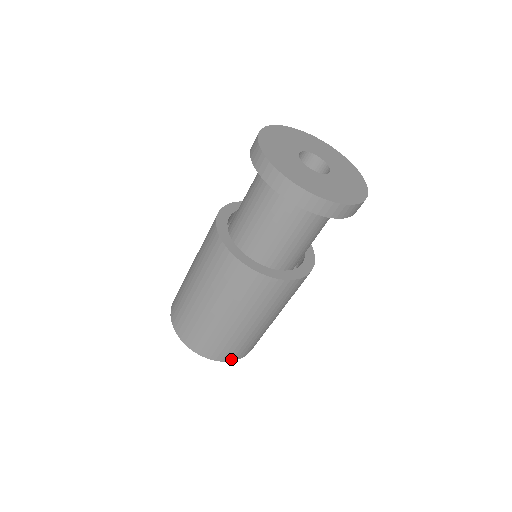
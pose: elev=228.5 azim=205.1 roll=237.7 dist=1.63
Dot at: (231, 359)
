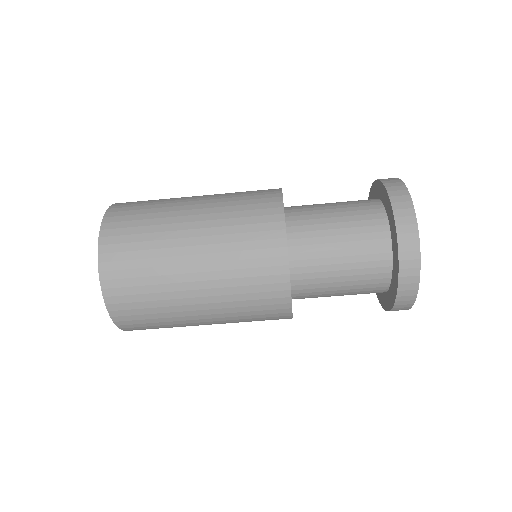
Dot at: (131, 330)
